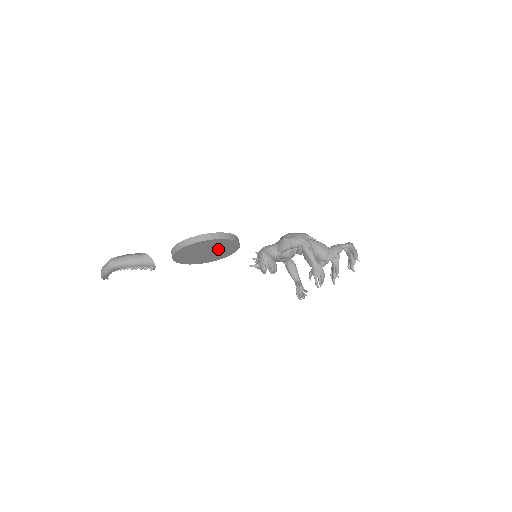
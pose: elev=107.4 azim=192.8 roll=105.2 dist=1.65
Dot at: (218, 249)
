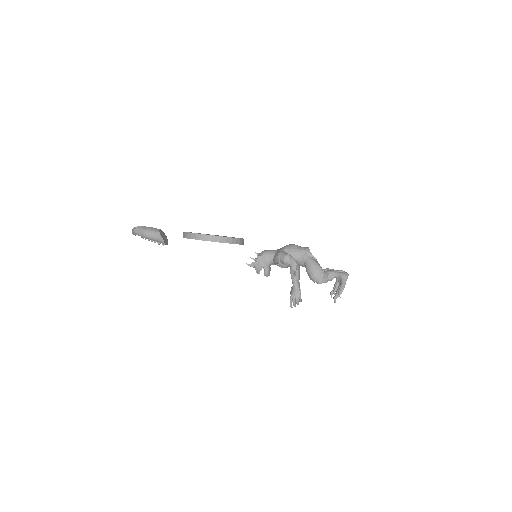
Dot at: occluded
